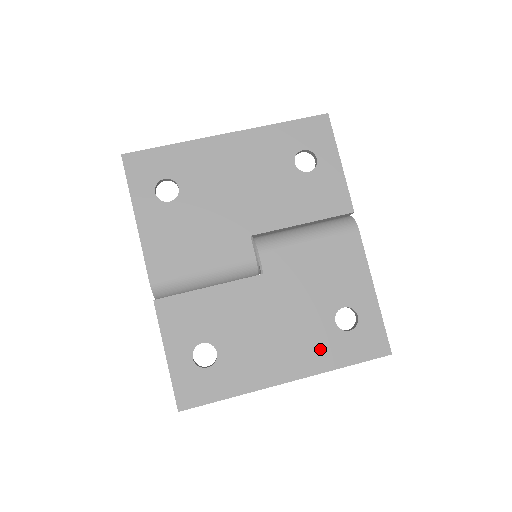
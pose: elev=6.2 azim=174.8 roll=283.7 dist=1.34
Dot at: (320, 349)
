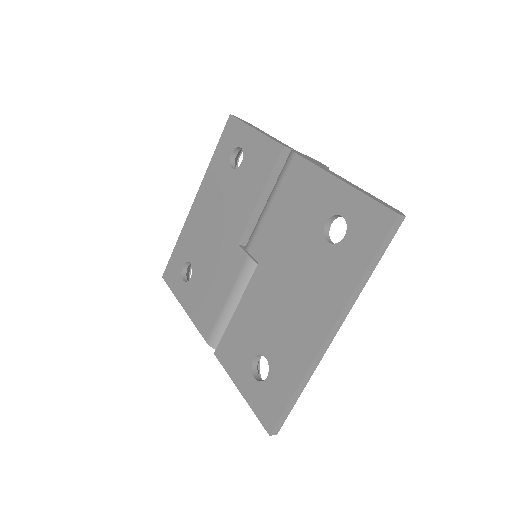
Dot at: (333, 279)
